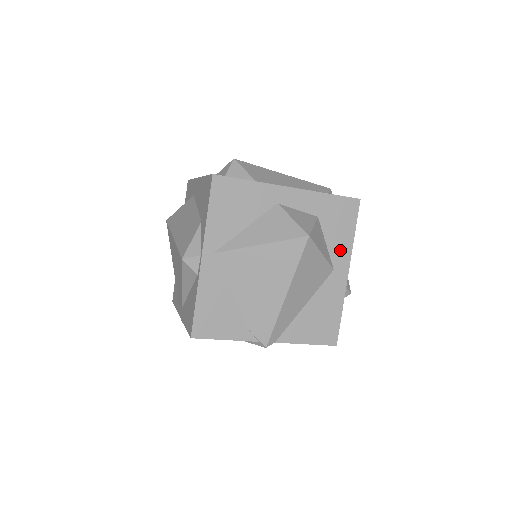
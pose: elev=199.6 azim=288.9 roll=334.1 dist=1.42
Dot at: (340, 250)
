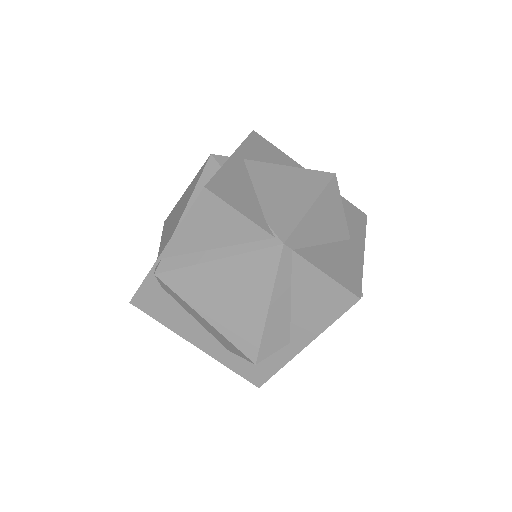
Dot at: (354, 231)
